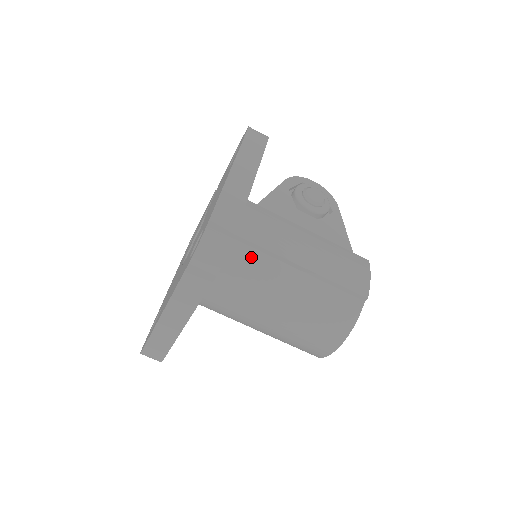
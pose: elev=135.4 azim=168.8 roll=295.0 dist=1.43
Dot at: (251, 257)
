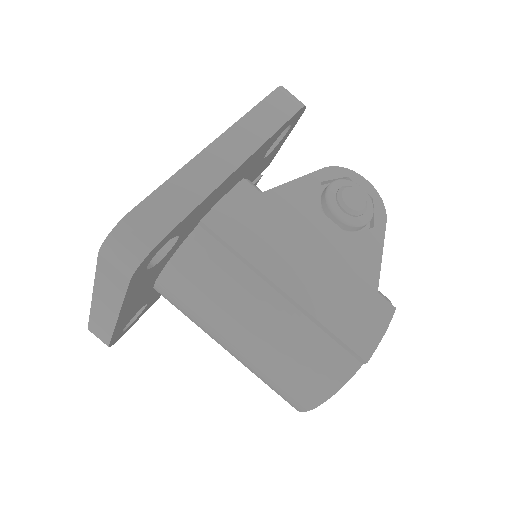
Dot at: (221, 261)
